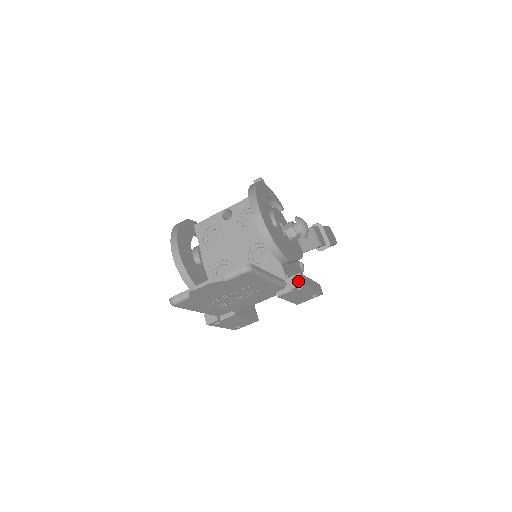
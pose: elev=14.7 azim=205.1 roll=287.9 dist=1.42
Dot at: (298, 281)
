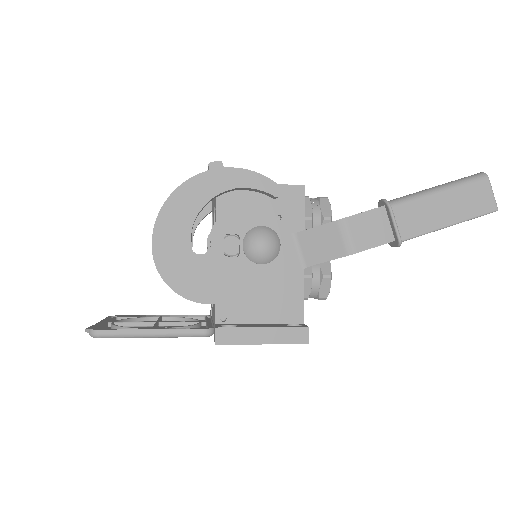
Dot at: (215, 337)
